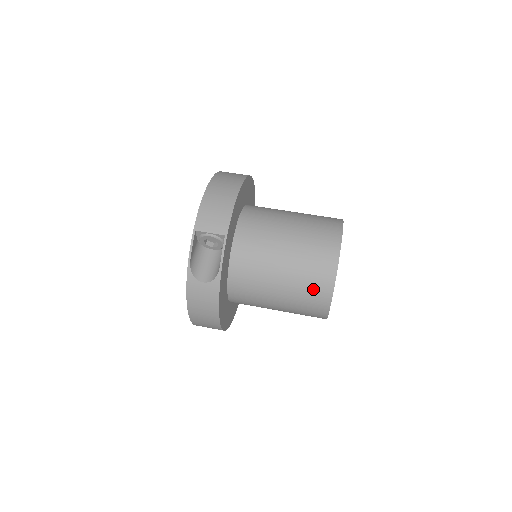
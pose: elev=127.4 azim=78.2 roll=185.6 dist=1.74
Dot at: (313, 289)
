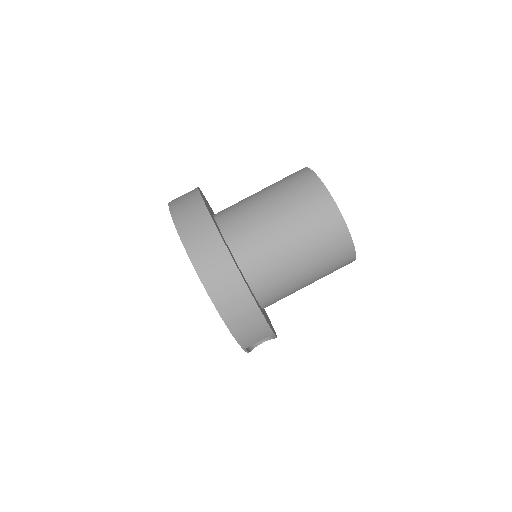
Dot at: occluded
